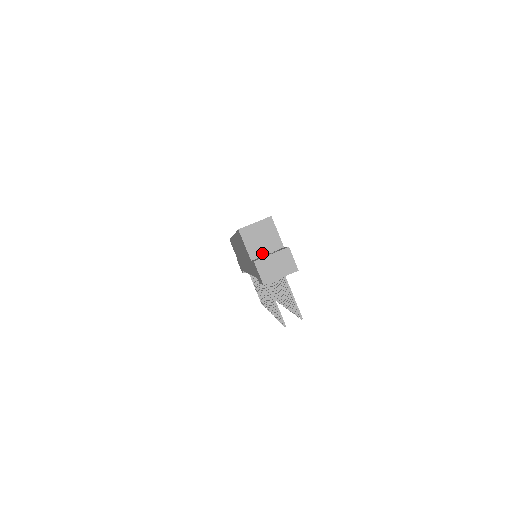
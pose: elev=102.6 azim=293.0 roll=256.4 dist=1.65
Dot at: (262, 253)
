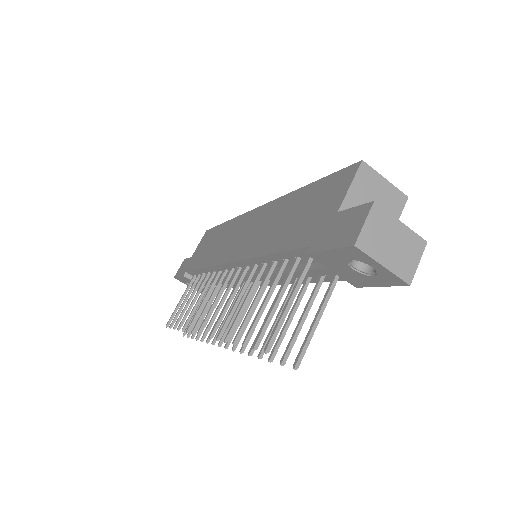
Dot at: occluded
